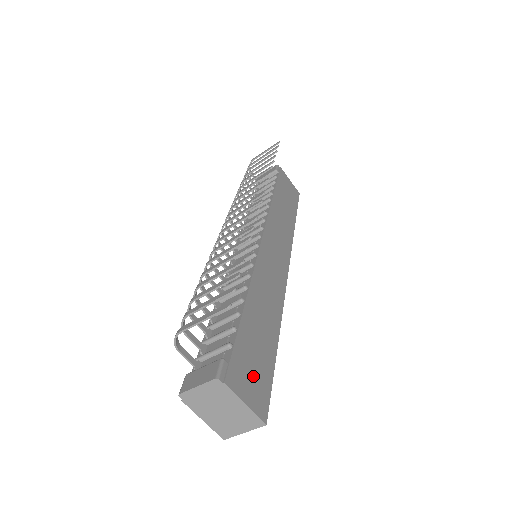
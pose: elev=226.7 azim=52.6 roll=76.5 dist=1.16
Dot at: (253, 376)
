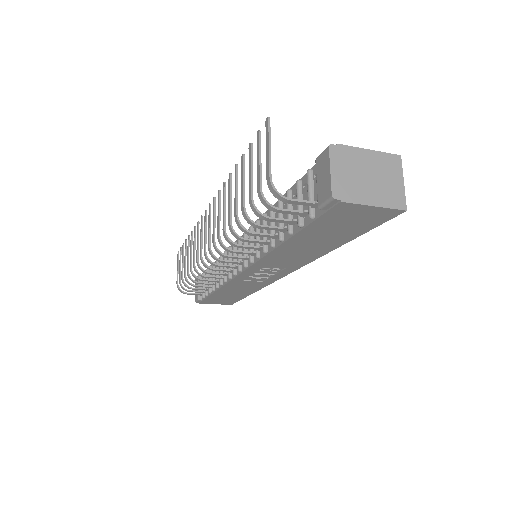
Dot at: occluded
